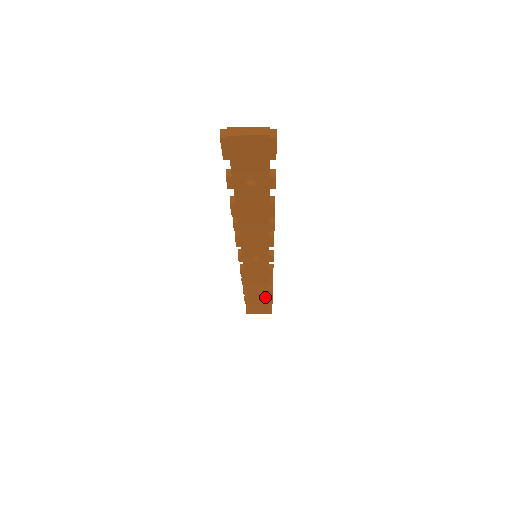
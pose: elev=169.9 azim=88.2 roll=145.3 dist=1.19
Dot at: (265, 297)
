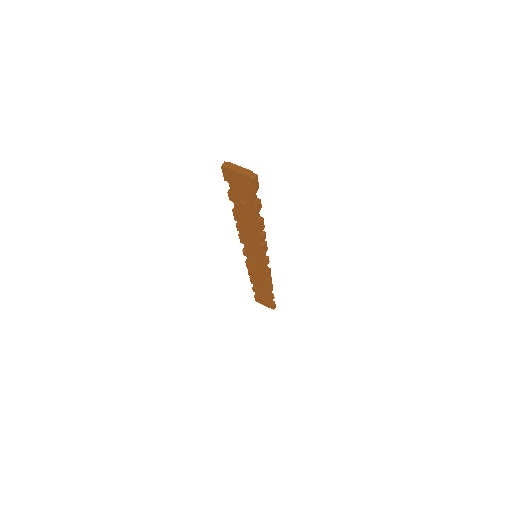
Dot at: (266, 292)
